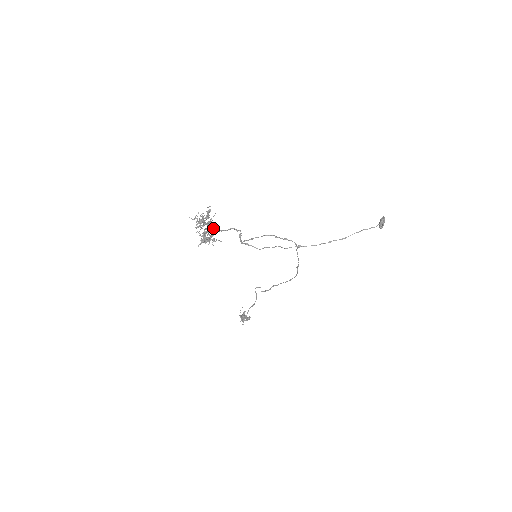
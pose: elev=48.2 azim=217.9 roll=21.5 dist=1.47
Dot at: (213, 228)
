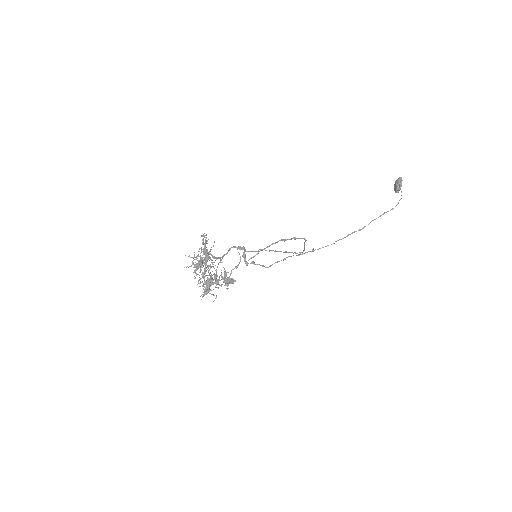
Dot at: occluded
